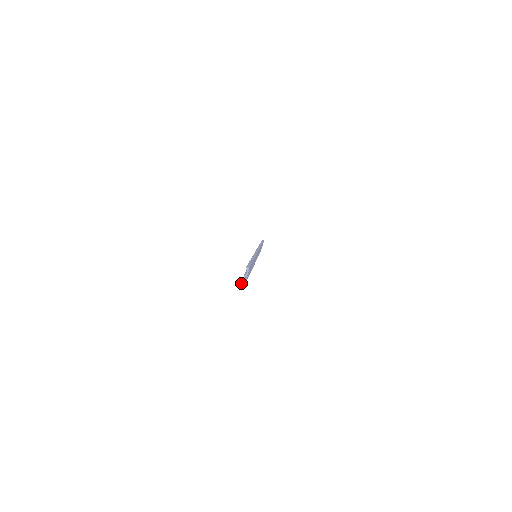
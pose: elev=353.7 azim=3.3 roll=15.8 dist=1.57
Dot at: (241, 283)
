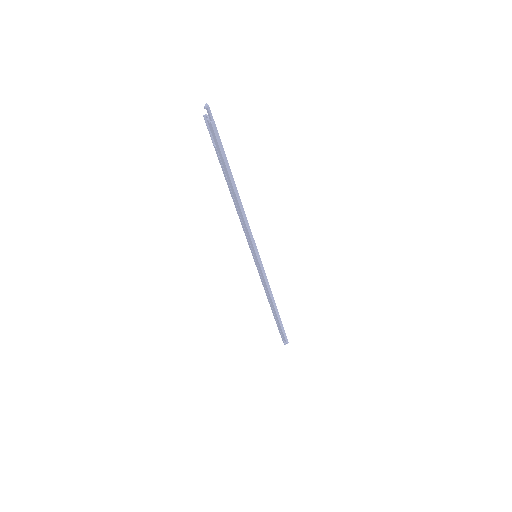
Dot at: (204, 107)
